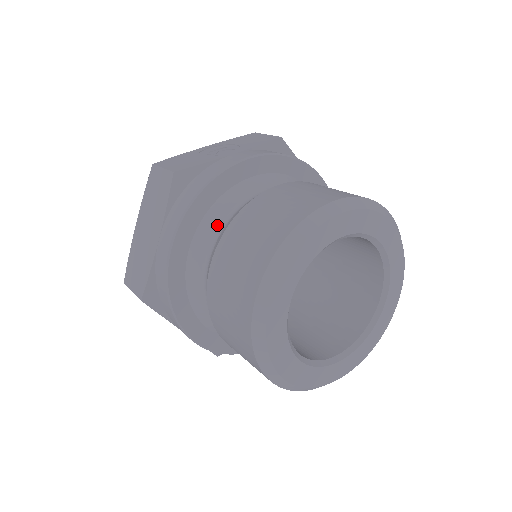
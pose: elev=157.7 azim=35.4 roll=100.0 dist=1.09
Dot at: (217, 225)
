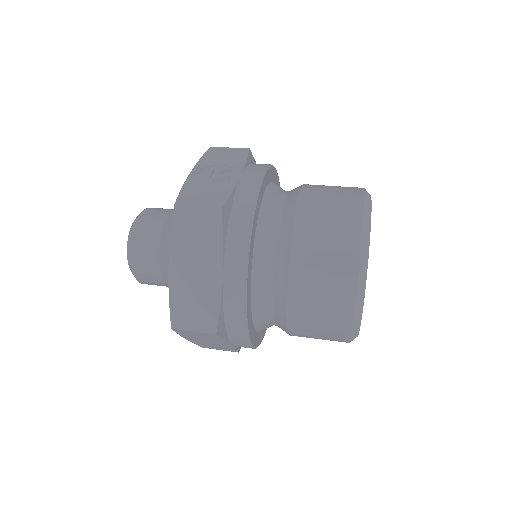
Dot at: (268, 243)
